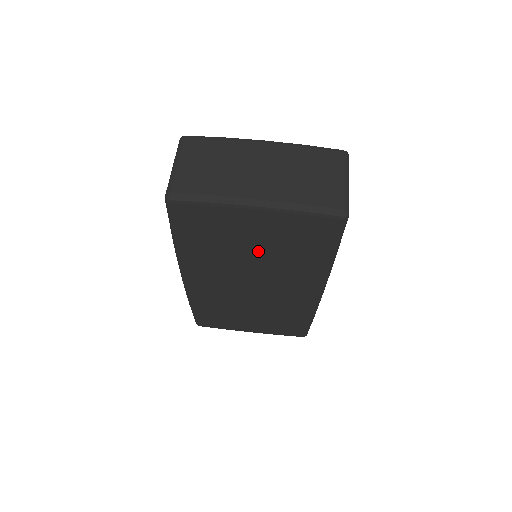
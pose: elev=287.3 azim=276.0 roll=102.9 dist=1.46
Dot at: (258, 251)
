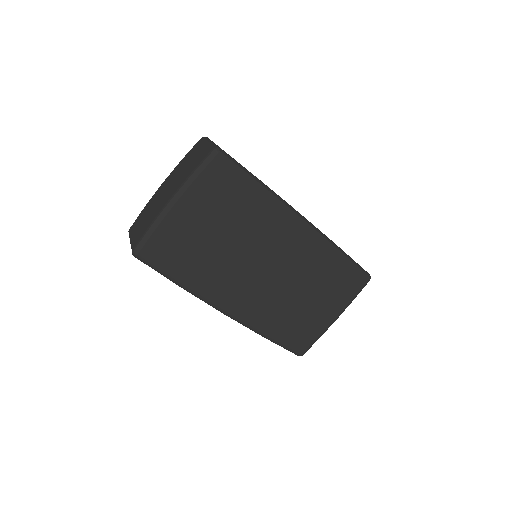
Dot at: (223, 234)
